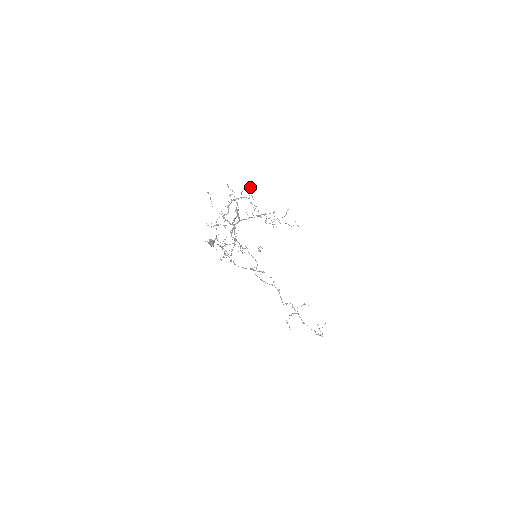
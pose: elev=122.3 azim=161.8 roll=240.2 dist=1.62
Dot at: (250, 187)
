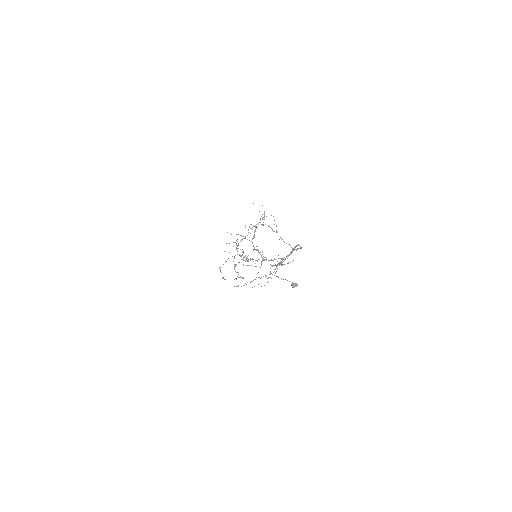
Dot at: occluded
